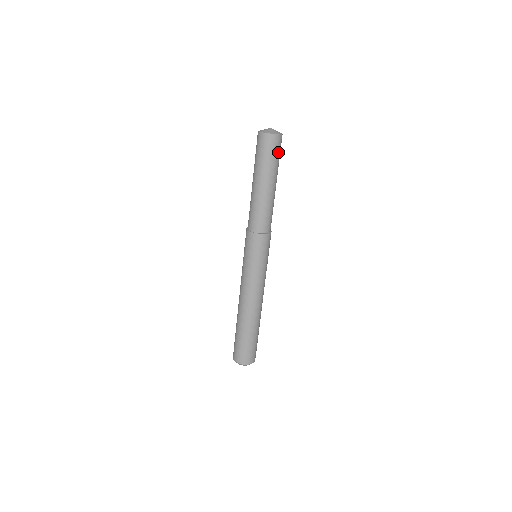
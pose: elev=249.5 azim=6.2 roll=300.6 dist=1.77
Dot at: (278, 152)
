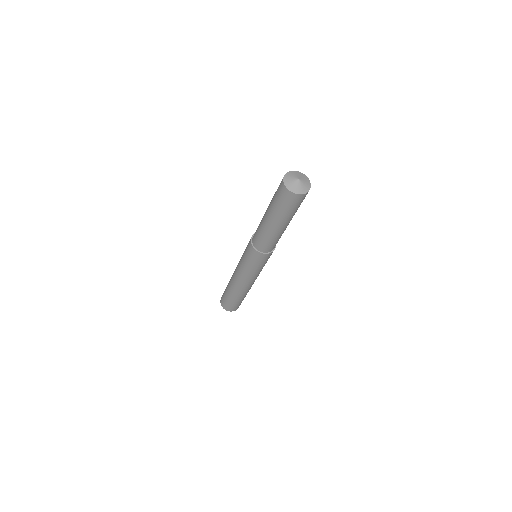
Dot at: (290, 205)
